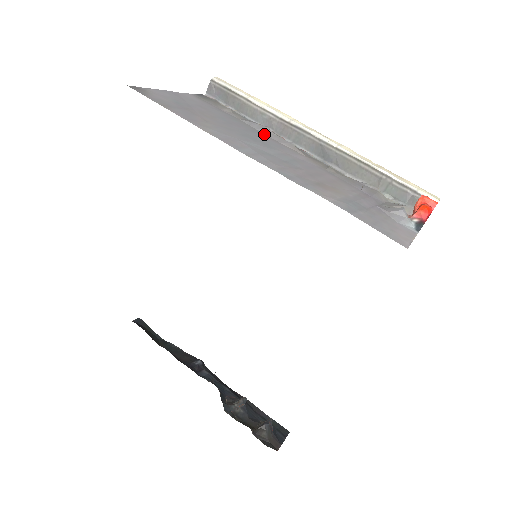
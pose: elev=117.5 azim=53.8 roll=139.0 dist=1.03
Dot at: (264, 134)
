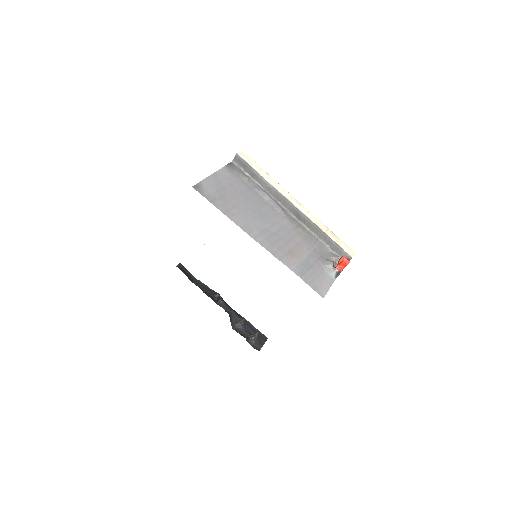
Dot at: (266, 201)
